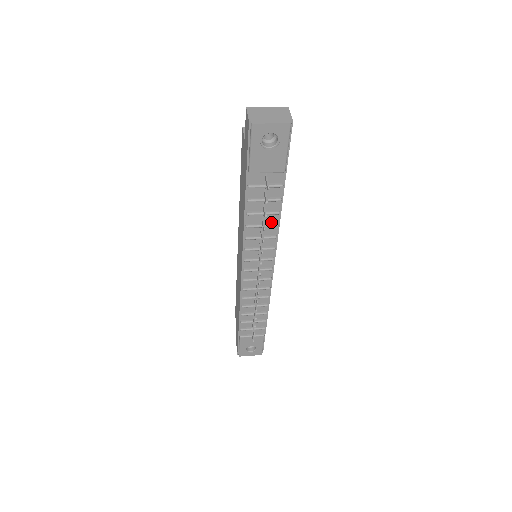
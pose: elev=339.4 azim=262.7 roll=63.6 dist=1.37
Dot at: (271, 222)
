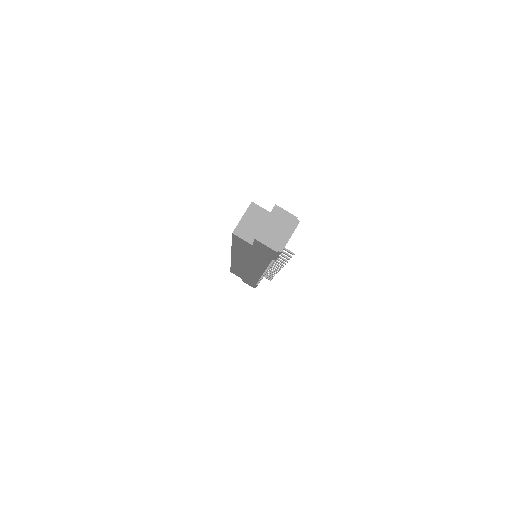
Dot at: occluded
